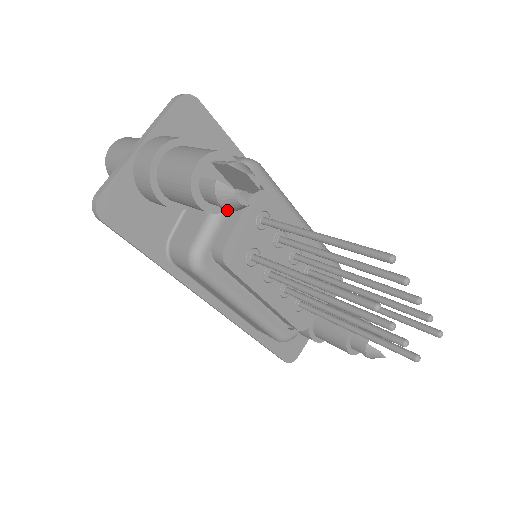
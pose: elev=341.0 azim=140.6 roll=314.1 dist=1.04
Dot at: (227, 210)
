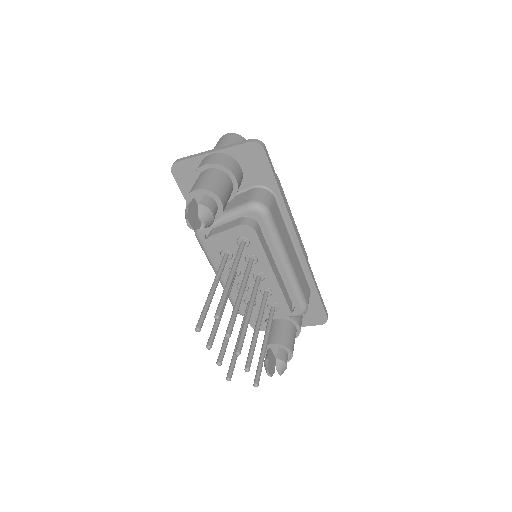
Dot at: (228, 220)
